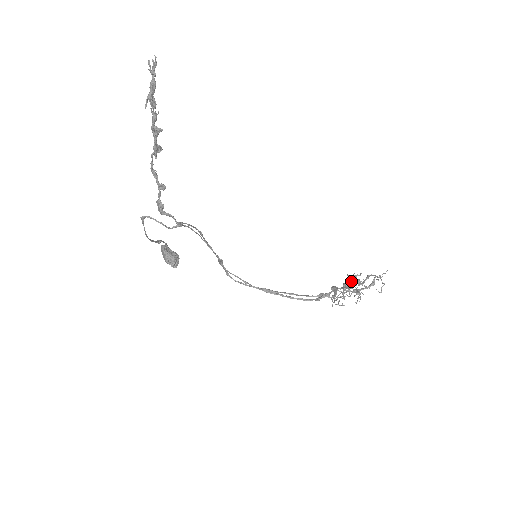
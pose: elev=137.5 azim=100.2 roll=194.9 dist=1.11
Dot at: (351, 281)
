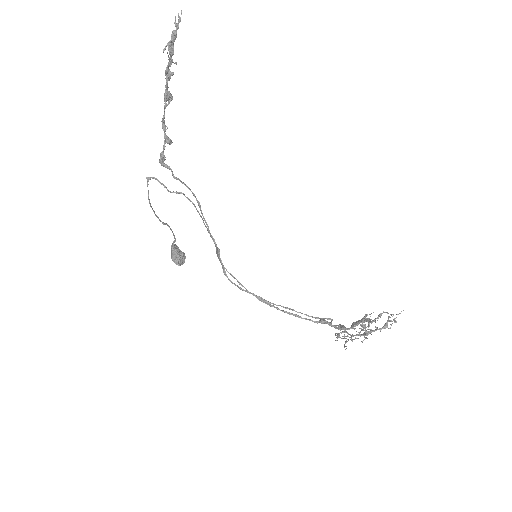
Dot at: (361, 319)
